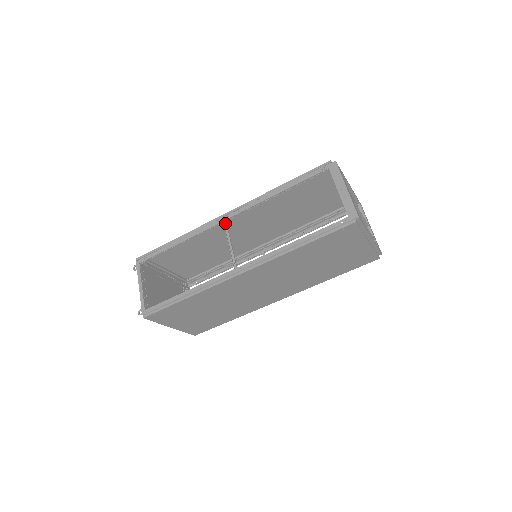
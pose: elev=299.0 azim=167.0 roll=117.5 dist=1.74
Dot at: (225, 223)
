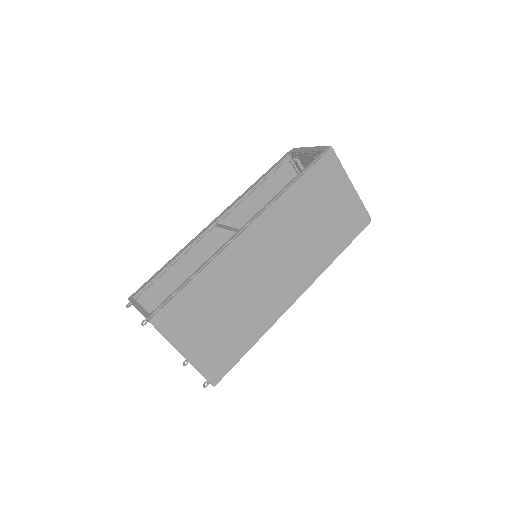
Dot at: (216, 225)
